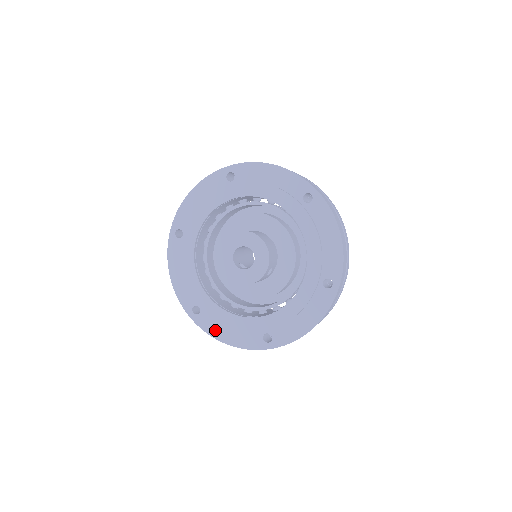
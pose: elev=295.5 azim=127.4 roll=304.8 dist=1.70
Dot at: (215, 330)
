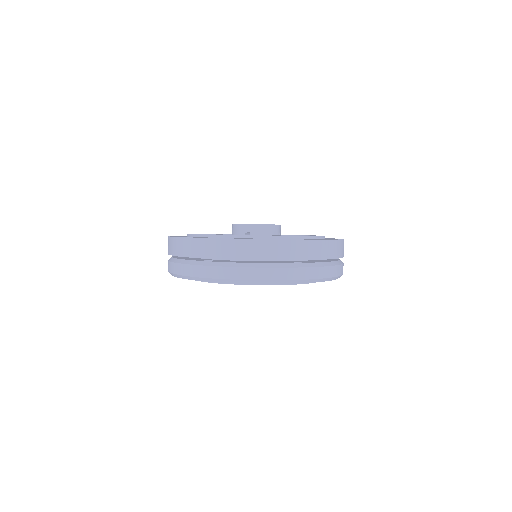
Dot at: occluded
